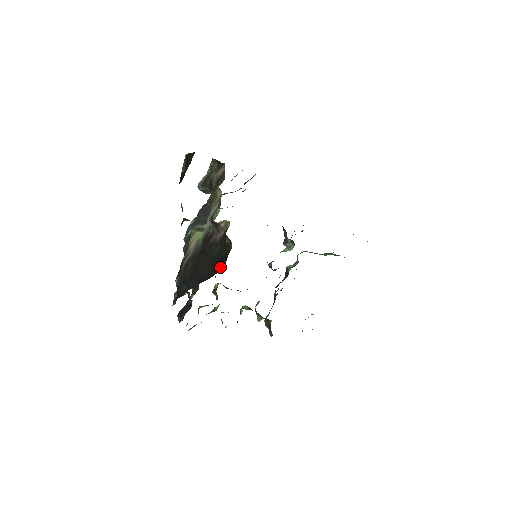
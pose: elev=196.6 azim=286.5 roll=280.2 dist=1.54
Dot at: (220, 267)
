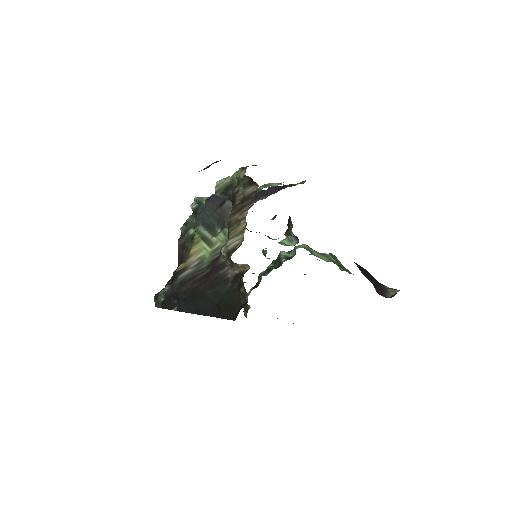
Dot at: (227, 315)
